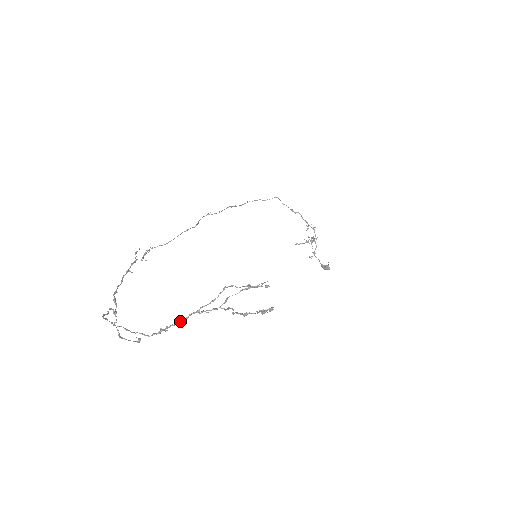
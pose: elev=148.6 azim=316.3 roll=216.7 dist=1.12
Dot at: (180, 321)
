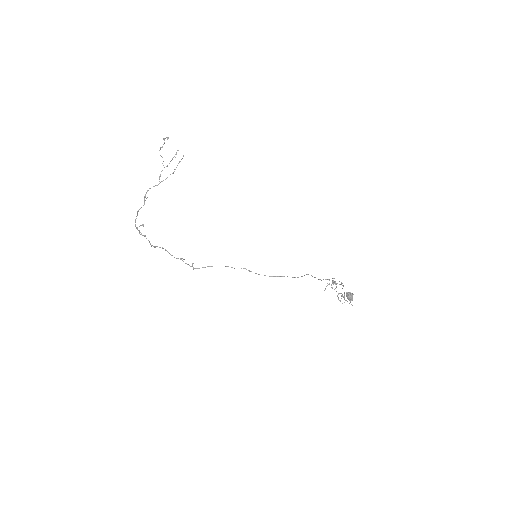
Dot at: occluded
